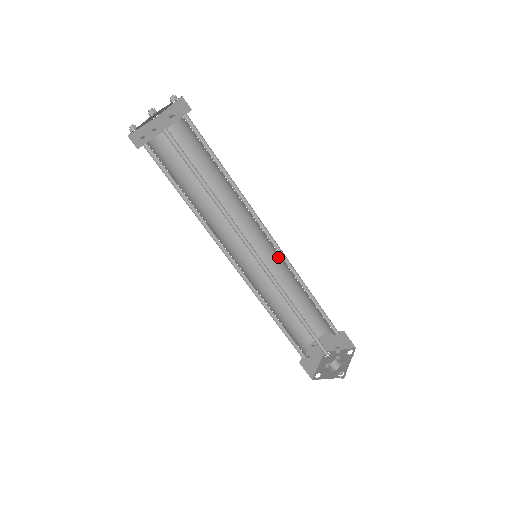
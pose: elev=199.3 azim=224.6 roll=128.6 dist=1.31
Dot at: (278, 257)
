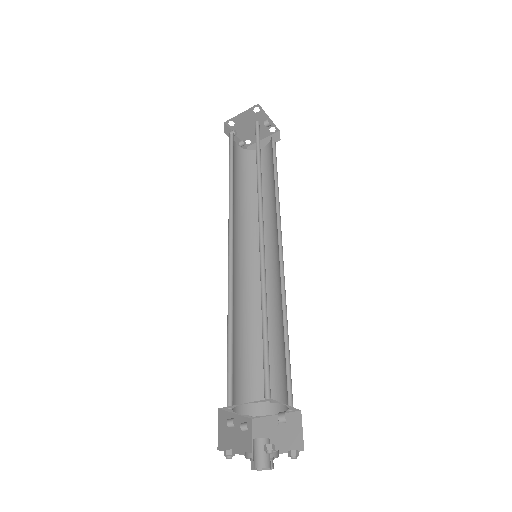
Dot at: (274, 281)
